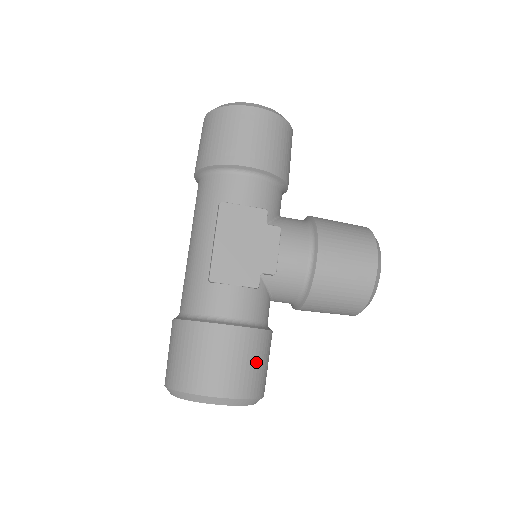
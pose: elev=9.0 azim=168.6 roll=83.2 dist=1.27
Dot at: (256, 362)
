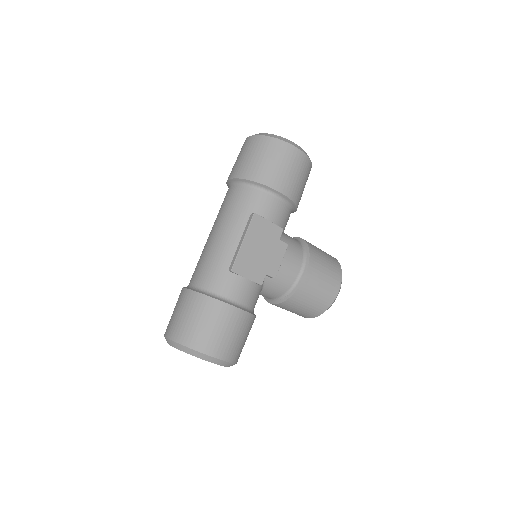
Dot at: (244, 338)
